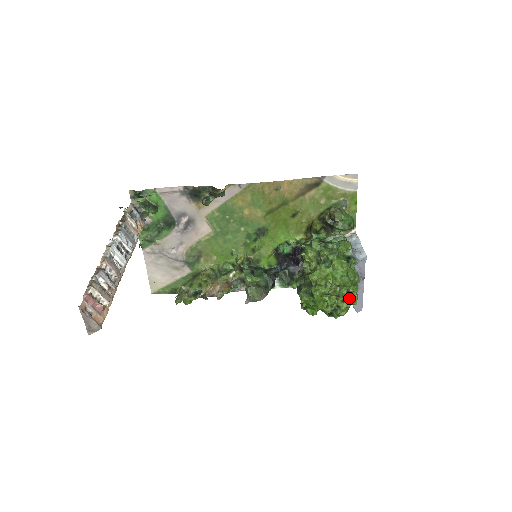
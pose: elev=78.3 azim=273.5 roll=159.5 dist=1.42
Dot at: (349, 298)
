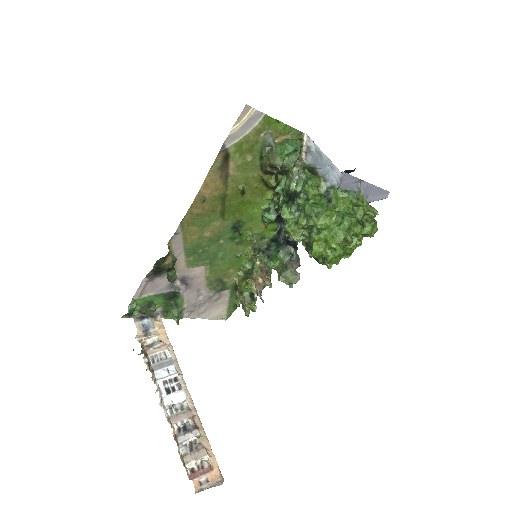
Dot at: (366, 219)
